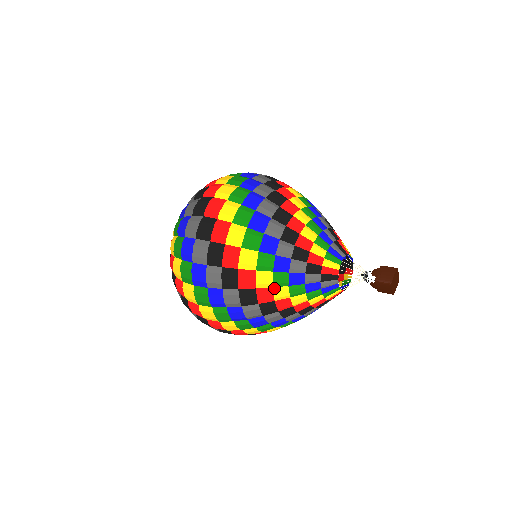
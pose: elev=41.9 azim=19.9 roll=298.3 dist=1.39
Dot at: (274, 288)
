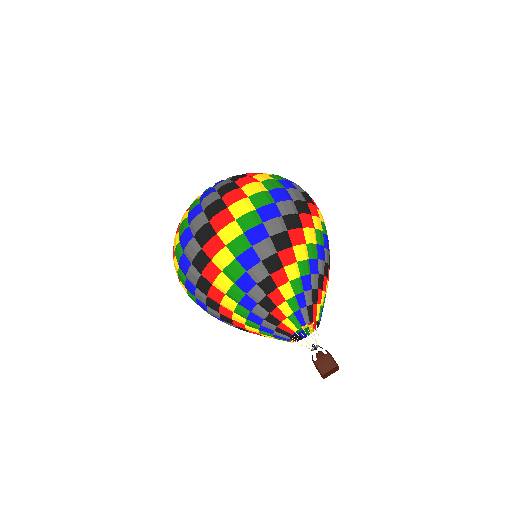
Dot at: (234, 313)
